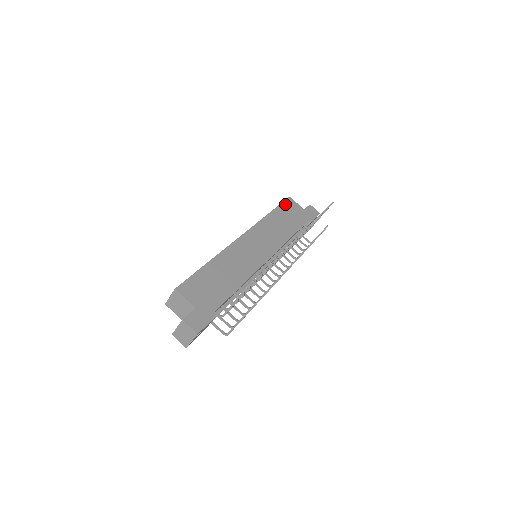
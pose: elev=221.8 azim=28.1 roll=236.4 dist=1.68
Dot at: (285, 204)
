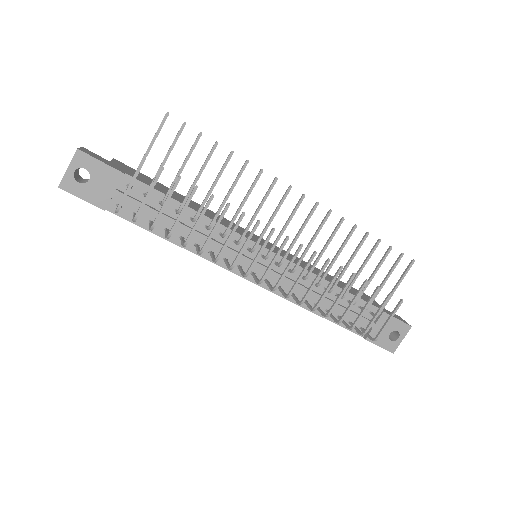
Dot at: (354, 288)
